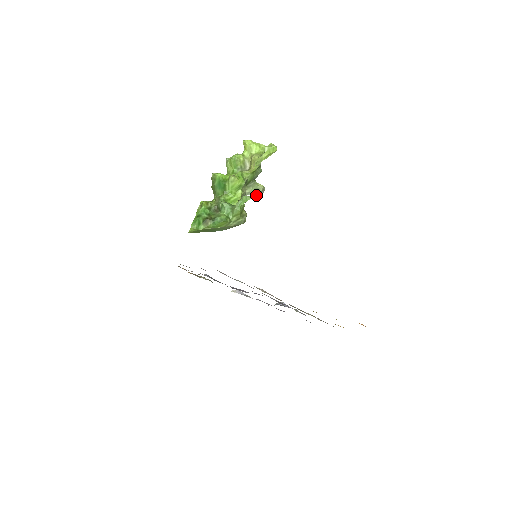
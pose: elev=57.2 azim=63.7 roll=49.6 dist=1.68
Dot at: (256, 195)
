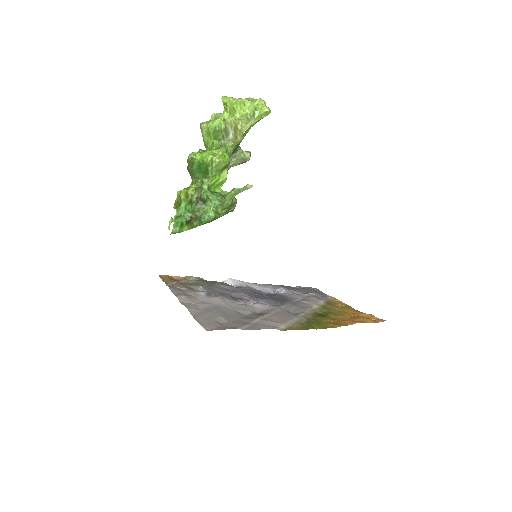
Dot at: (252, 186)
